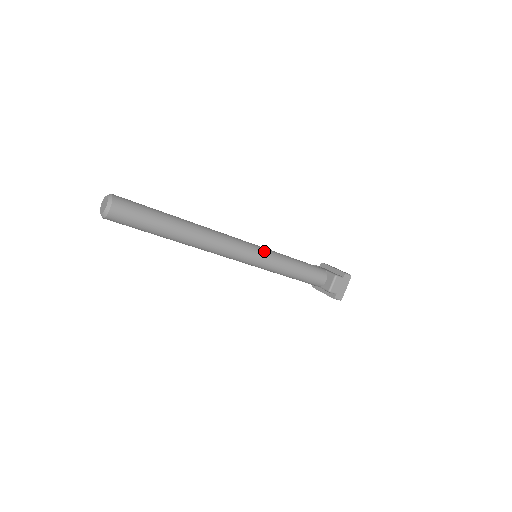
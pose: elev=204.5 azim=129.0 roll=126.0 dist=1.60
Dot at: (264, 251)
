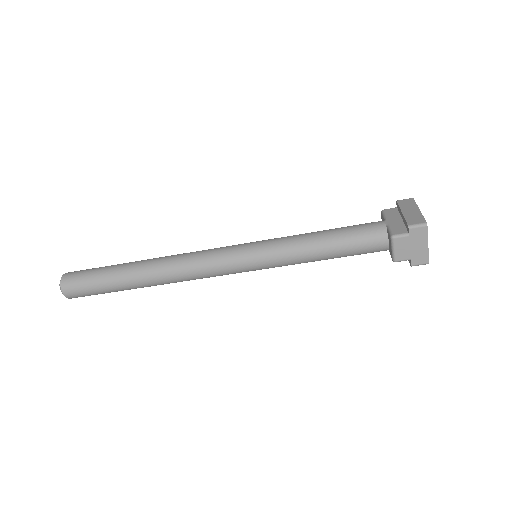
Dot at: (255, 251)
